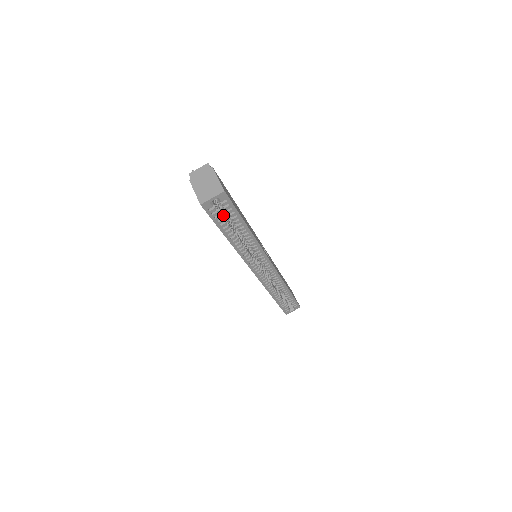
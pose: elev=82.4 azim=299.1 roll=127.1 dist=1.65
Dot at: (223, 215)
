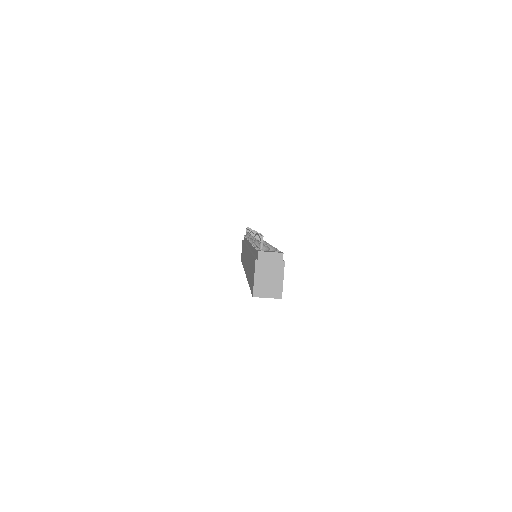
Dot at: occluded
